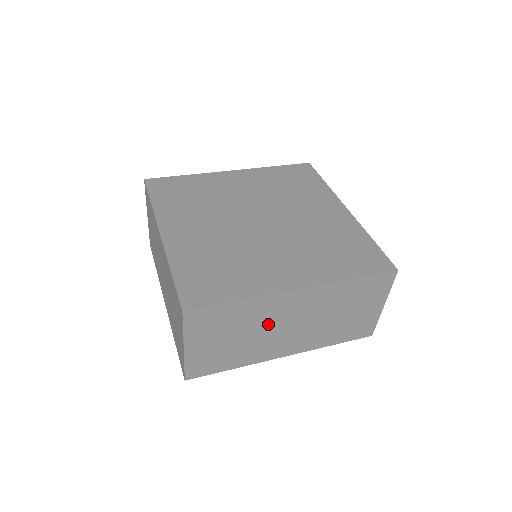
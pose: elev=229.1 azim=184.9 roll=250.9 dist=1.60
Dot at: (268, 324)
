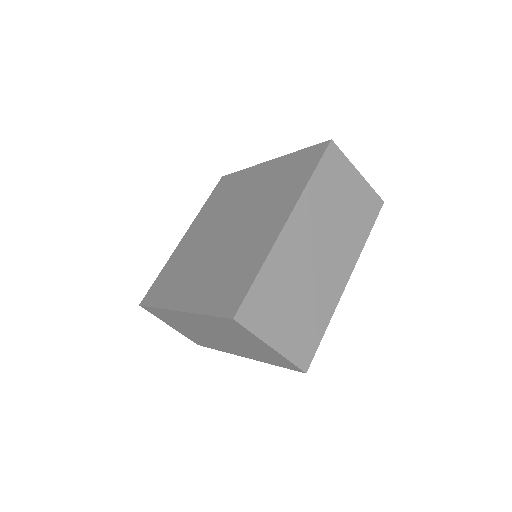
Dot at: (302, 268)
